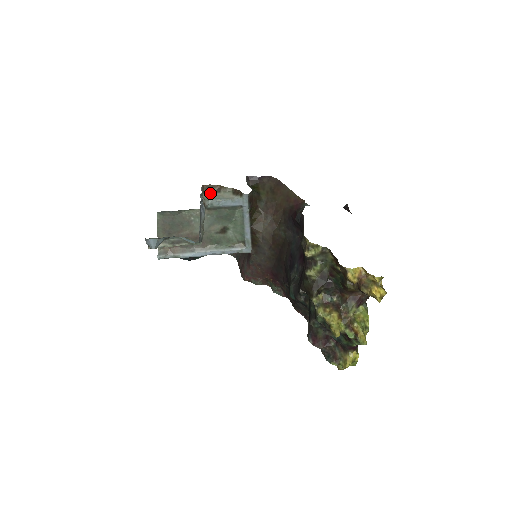
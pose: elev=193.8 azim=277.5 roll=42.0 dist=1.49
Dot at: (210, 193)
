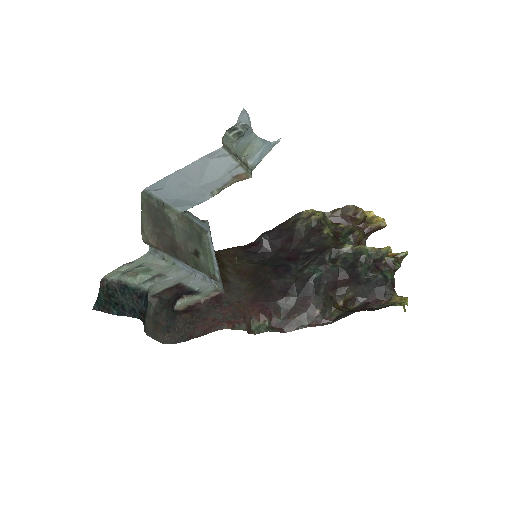
Dot at: occluded
